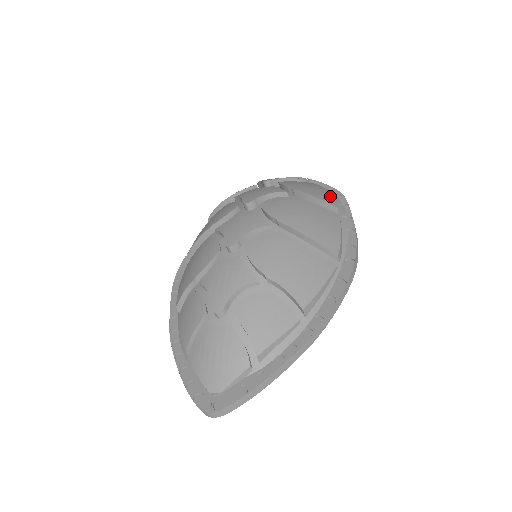
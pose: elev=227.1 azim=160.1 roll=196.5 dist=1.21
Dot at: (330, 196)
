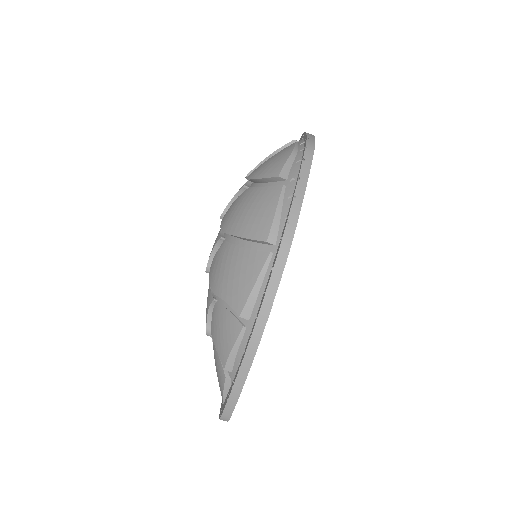
Dot at: (281, 162)
